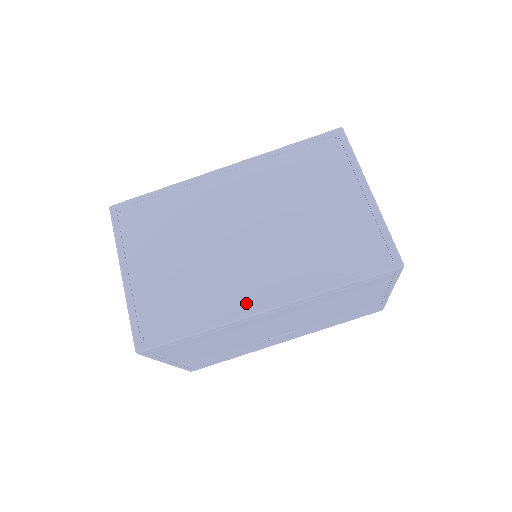
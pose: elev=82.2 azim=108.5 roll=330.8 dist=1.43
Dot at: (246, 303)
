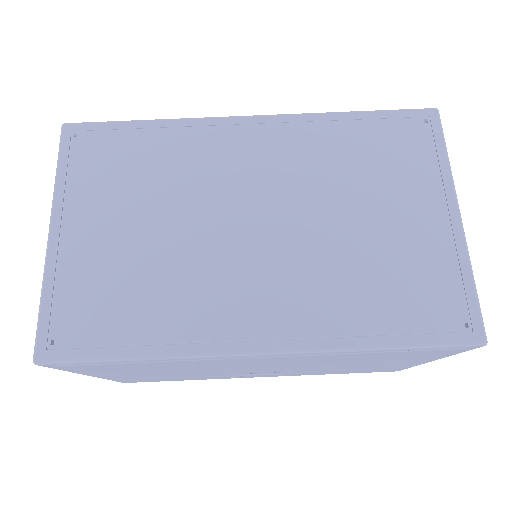
Dot at: (229, 332)
